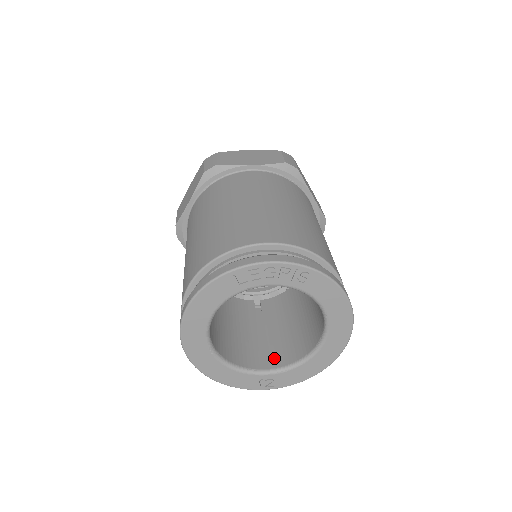
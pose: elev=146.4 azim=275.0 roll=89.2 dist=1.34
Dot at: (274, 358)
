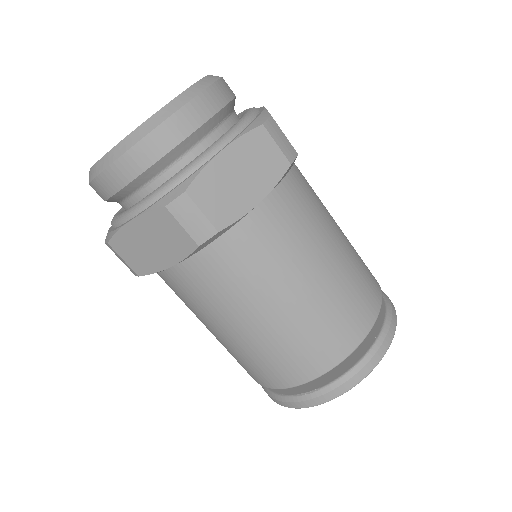
Dot at: occluded
